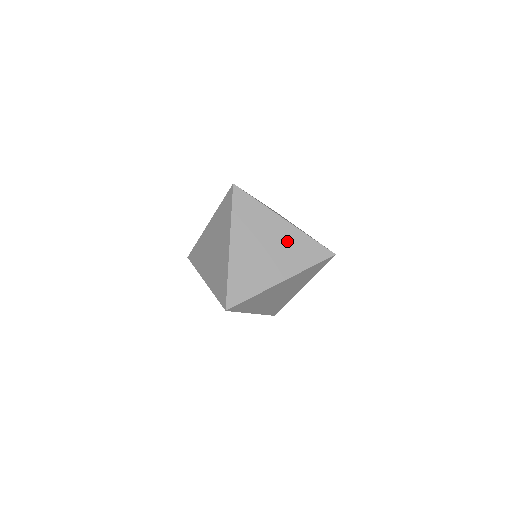
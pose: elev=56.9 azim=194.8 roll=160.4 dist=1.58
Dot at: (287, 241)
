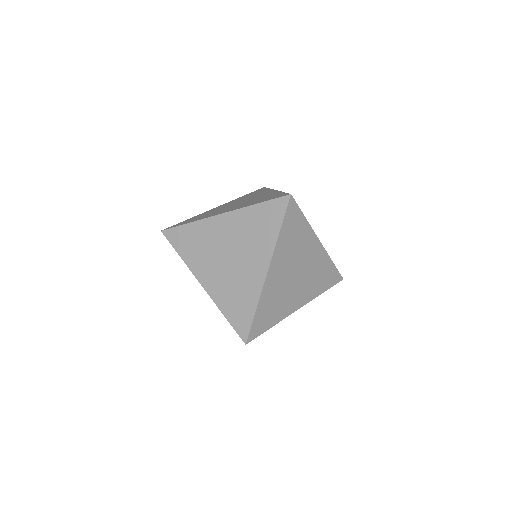
Dot at: (315, 266)
